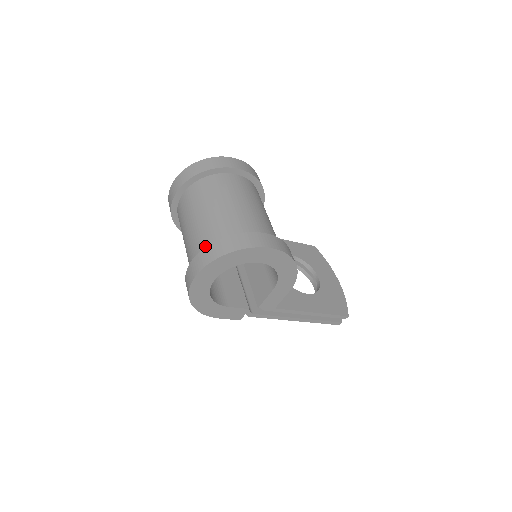
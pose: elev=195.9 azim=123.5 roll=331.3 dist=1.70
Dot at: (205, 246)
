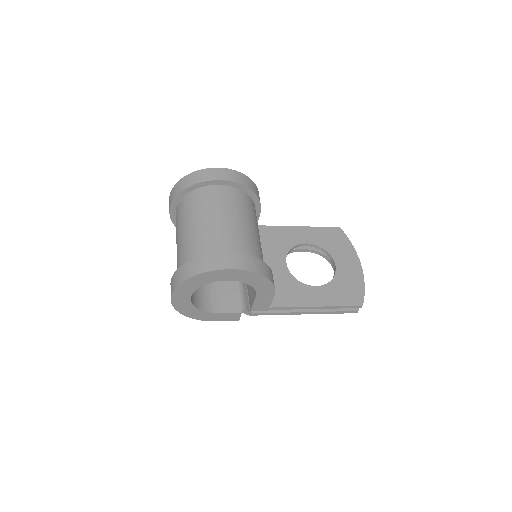
Dot at: occluded
